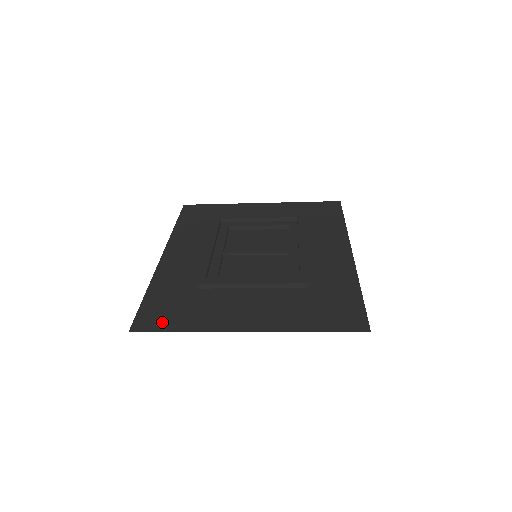
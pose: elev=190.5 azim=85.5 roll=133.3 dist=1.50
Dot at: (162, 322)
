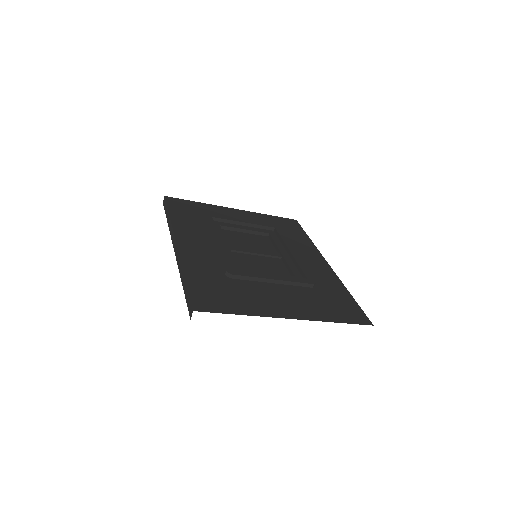
Dot at: (218, 305)
